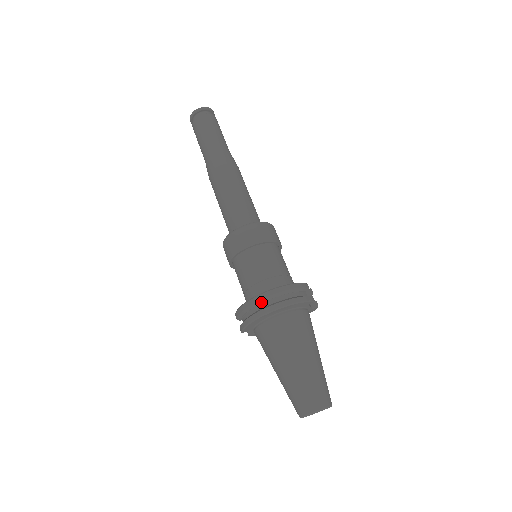
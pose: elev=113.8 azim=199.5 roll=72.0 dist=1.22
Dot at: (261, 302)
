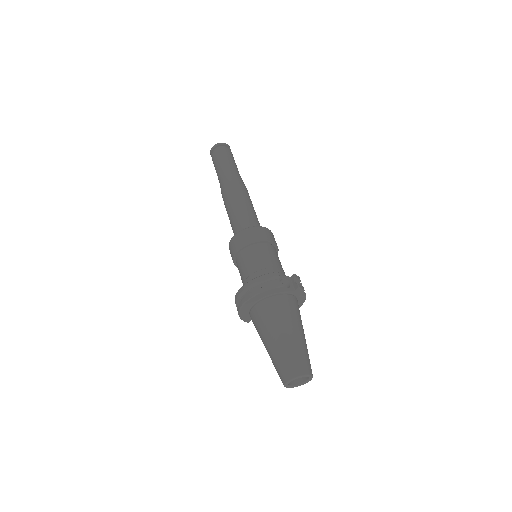
Dot at: (240, 297)
